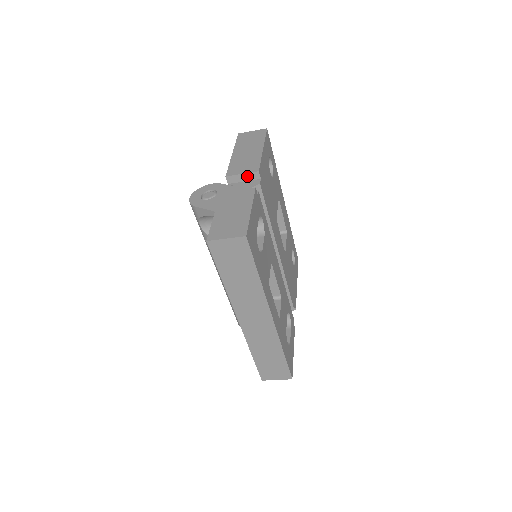
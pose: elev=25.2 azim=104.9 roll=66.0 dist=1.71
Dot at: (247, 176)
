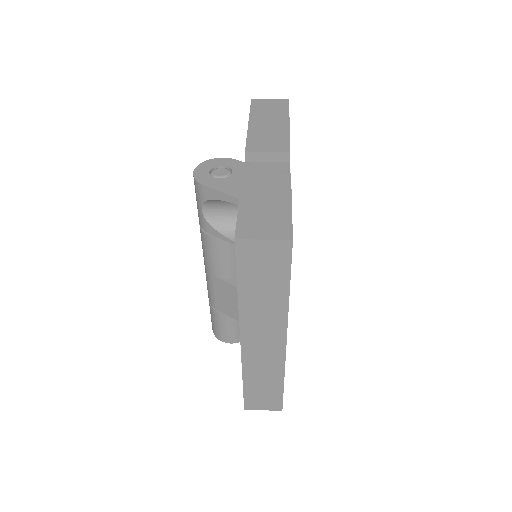
Dot at: (273, 156)
